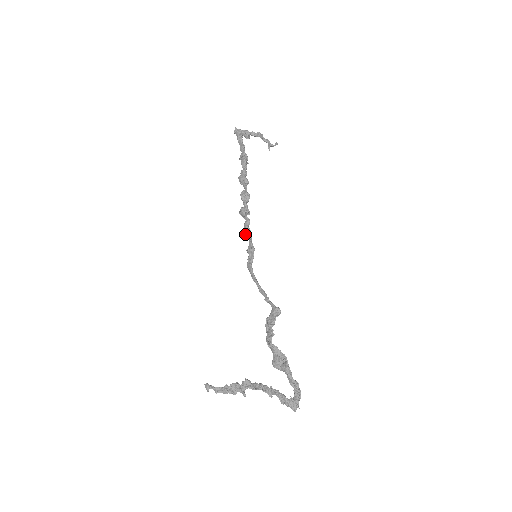
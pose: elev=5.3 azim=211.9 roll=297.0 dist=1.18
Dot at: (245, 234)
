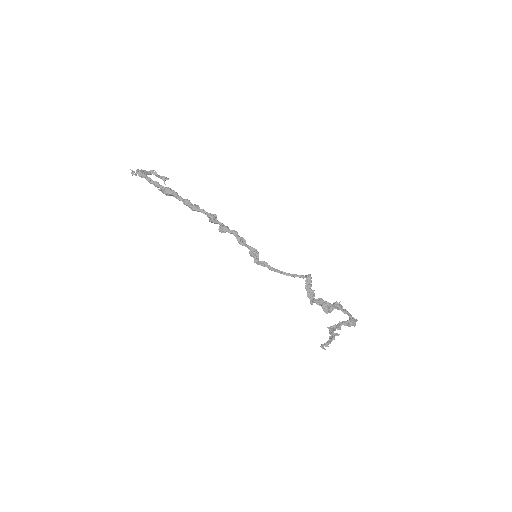
Dot at: (240, 244)
